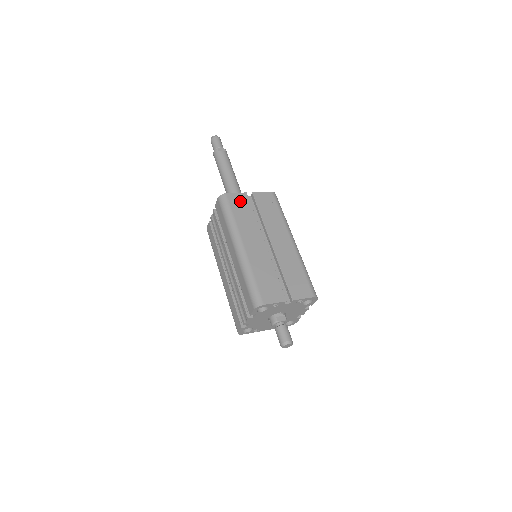
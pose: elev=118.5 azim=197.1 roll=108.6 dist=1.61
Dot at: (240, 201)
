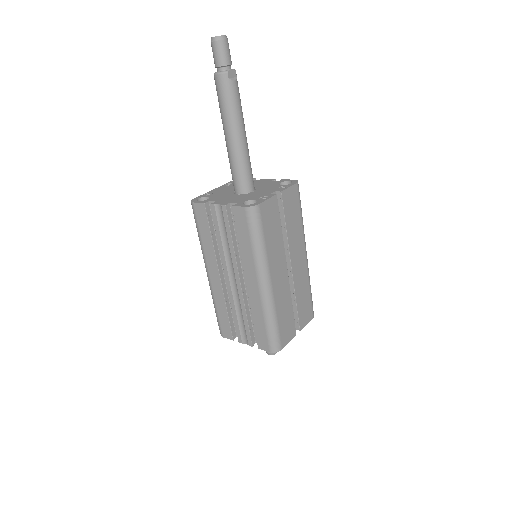
Dot at: (271, 213)
